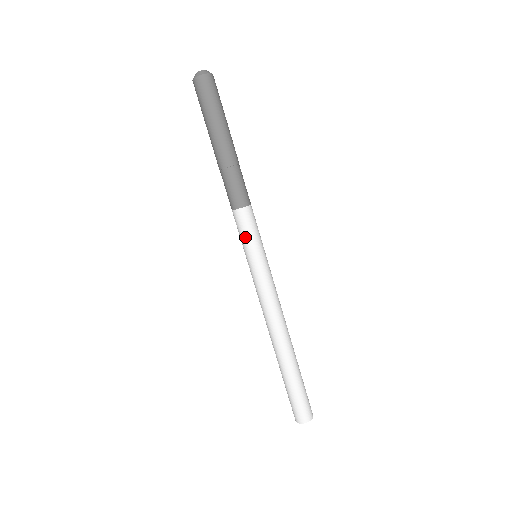
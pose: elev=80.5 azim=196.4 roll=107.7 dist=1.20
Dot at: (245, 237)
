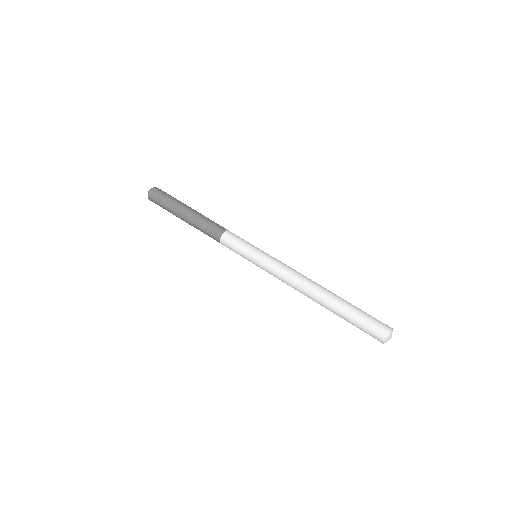
Dot at: (242, 242)
